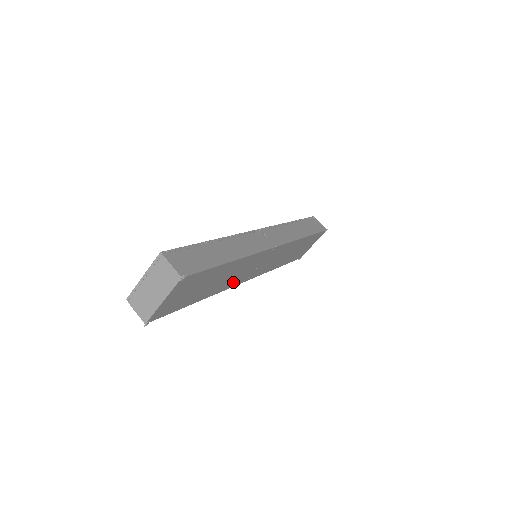
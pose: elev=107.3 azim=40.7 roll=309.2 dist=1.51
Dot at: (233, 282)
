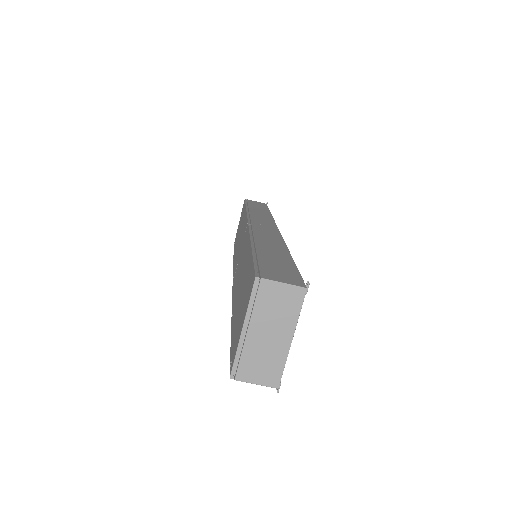
Dot at: occluded
